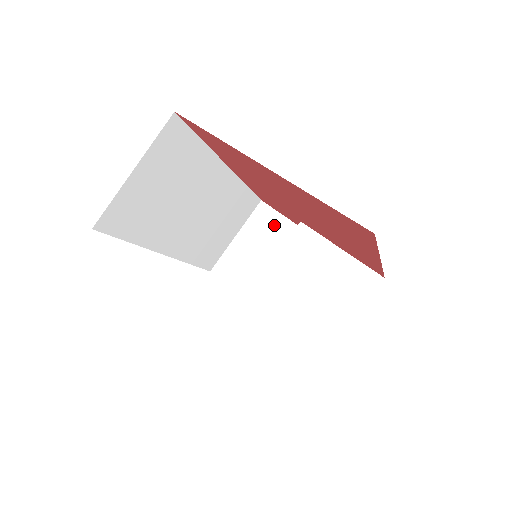
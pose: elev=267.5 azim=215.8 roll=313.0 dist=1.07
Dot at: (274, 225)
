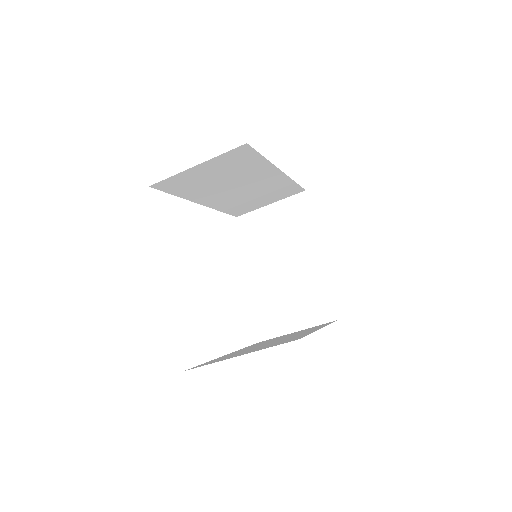
Dot at: (302, 216)
